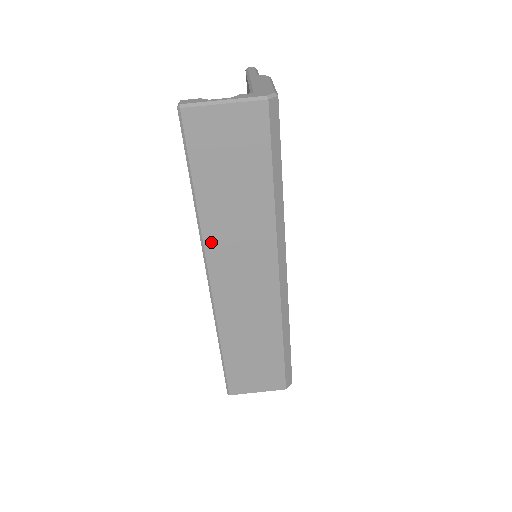
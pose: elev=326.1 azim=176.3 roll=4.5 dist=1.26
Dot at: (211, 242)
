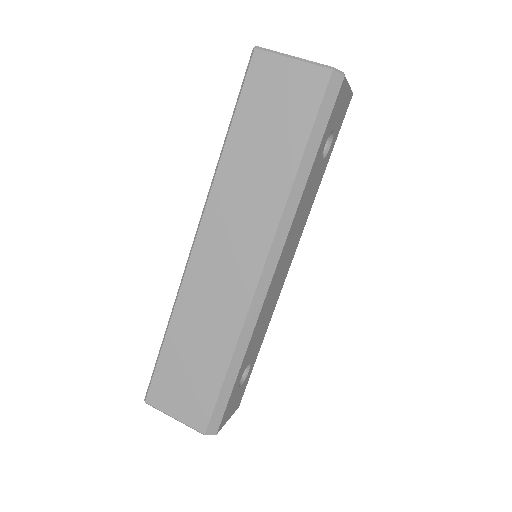
Dot at: (217, 194)
